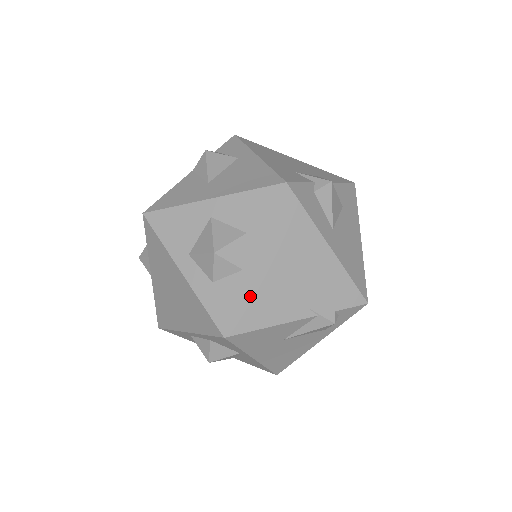
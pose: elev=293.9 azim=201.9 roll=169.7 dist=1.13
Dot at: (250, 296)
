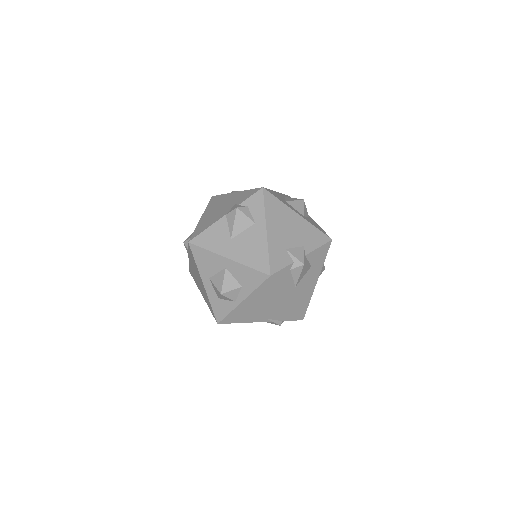
Dot at: (236, 312)
